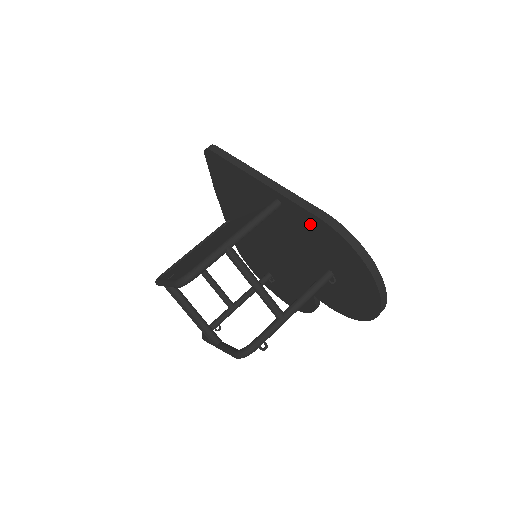
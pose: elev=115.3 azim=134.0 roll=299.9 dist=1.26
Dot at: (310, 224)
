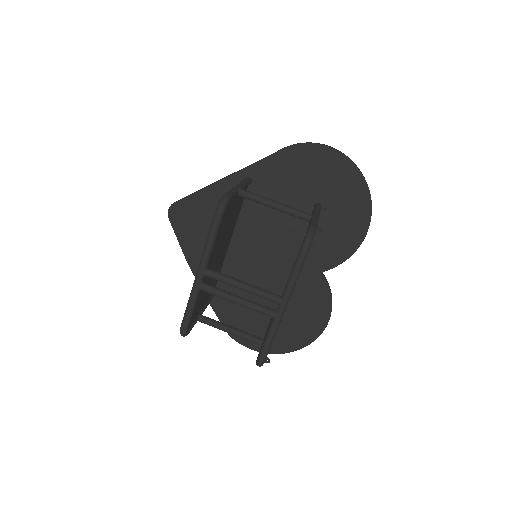
Dot at: (280, 167)
